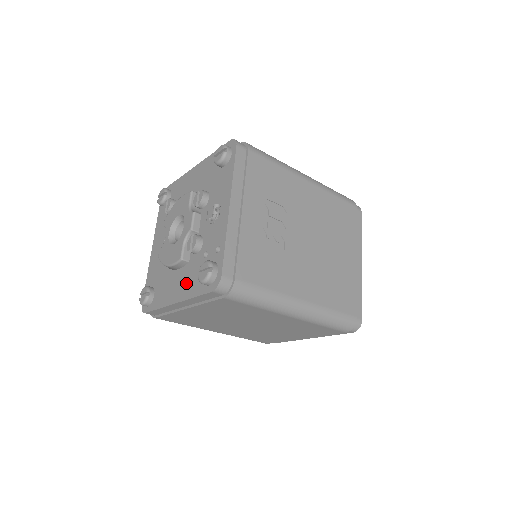
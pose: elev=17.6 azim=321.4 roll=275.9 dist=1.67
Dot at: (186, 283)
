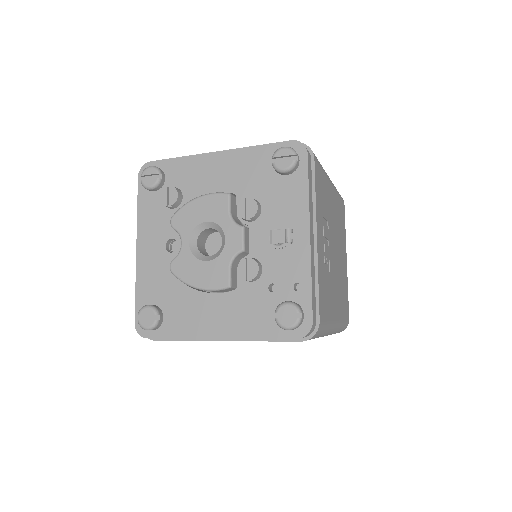
Dot at: (238, 316)
